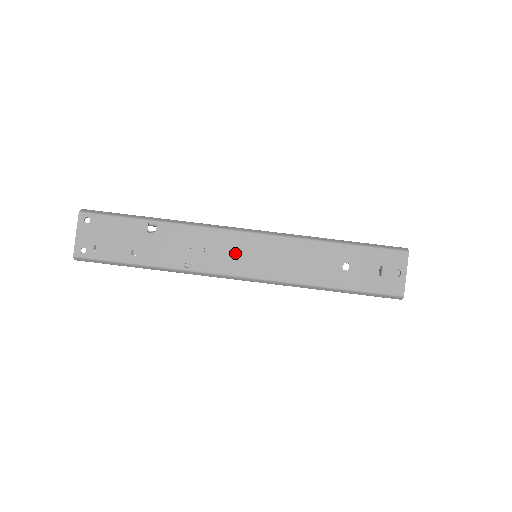
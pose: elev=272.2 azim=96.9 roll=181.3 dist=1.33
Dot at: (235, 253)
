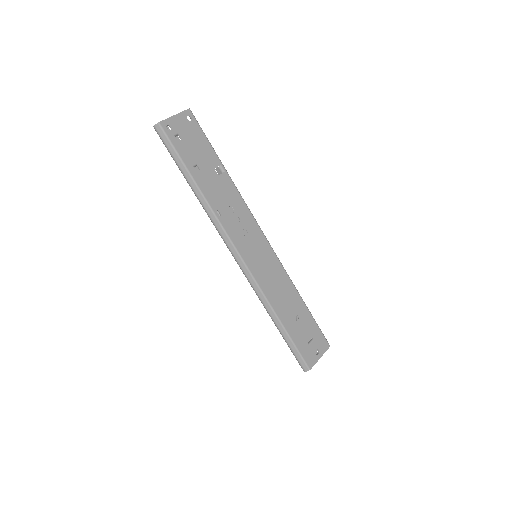
Dot at: (250, 240)
